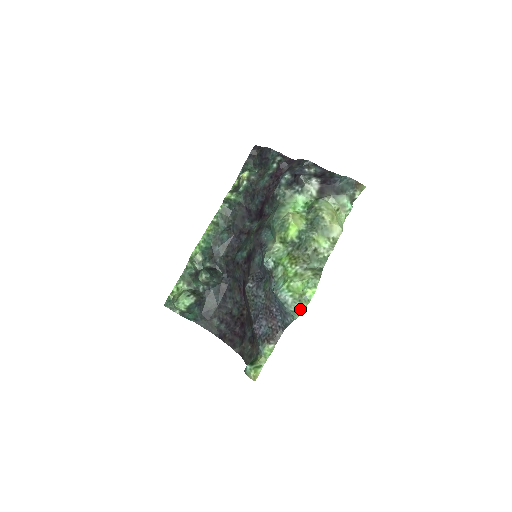
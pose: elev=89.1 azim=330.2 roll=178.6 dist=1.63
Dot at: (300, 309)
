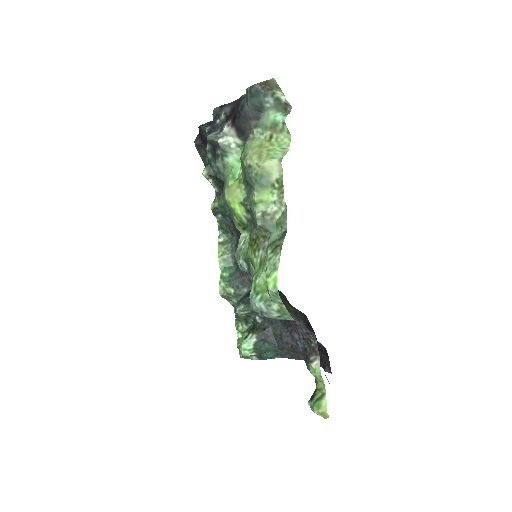
Dot at: (282, 309)
